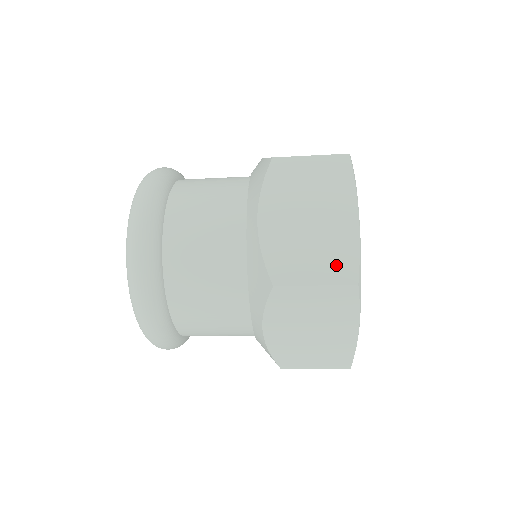
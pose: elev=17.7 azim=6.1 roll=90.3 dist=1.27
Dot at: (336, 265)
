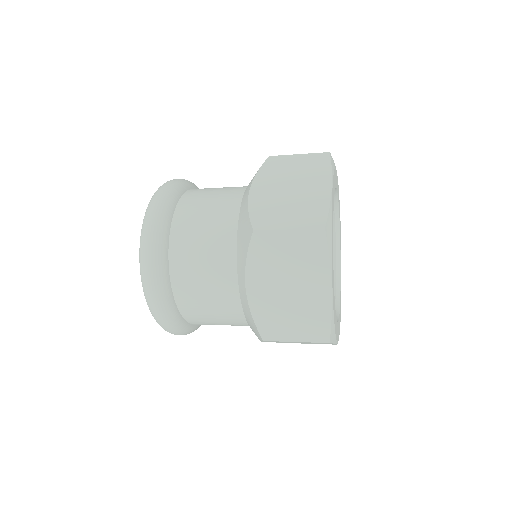
Dot at: (308, 216)
